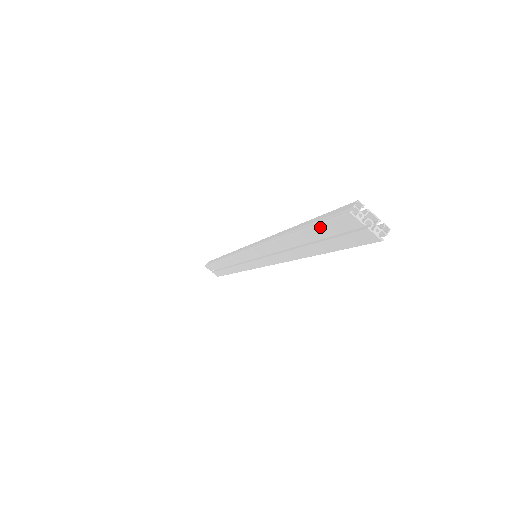
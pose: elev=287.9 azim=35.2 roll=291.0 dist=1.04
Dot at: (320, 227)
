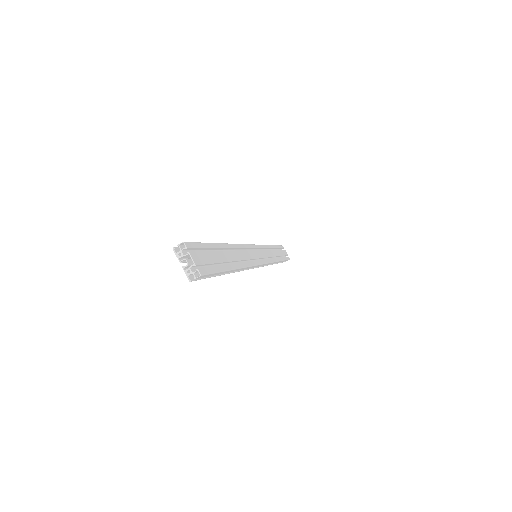
Dot at: occluded
